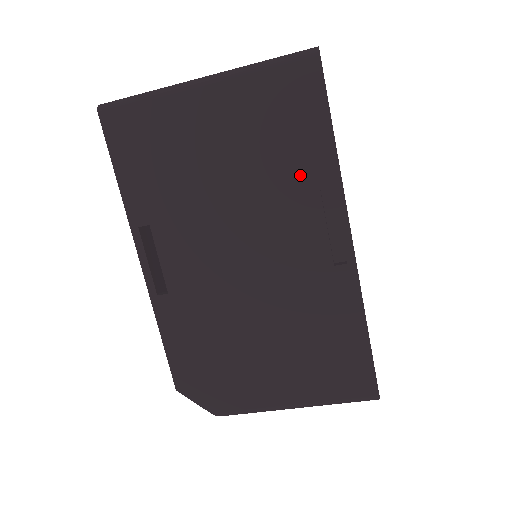
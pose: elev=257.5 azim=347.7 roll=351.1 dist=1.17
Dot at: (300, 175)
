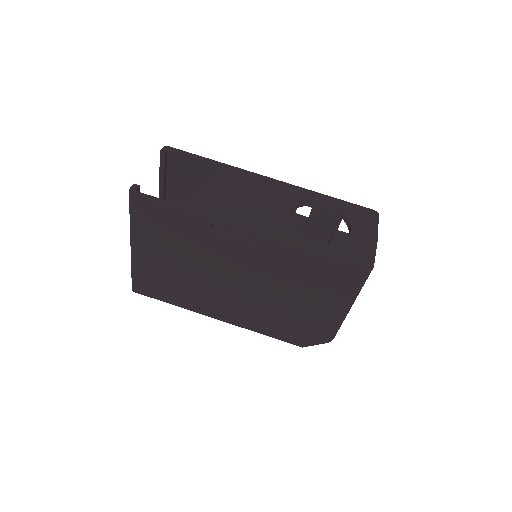
Dot at: (197, 235)
